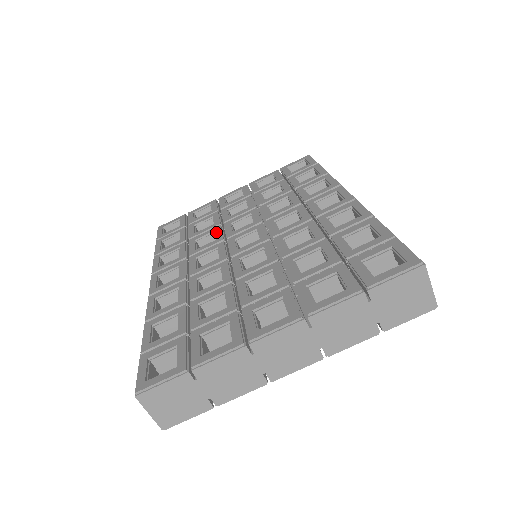
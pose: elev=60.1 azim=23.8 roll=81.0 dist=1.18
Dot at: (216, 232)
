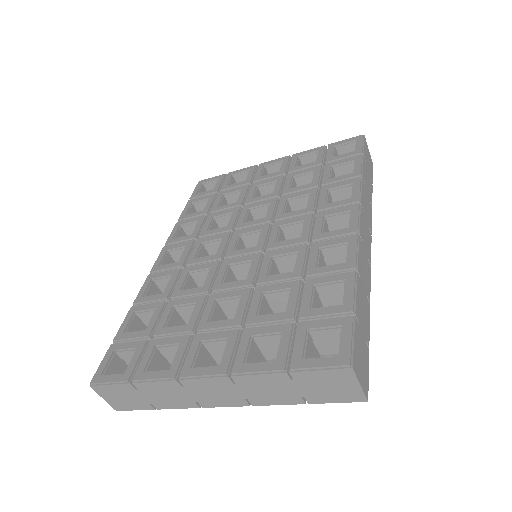
Dot at: (232, 215)
